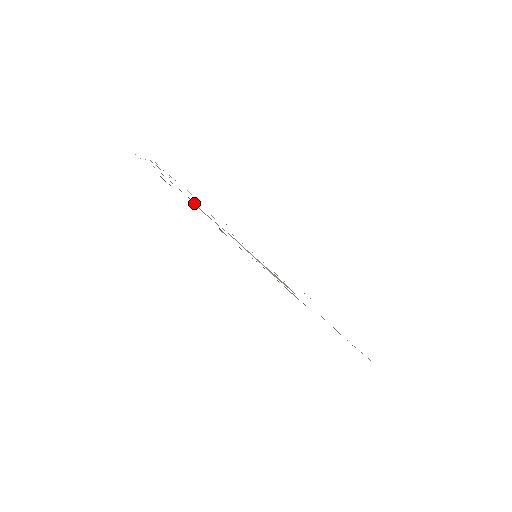
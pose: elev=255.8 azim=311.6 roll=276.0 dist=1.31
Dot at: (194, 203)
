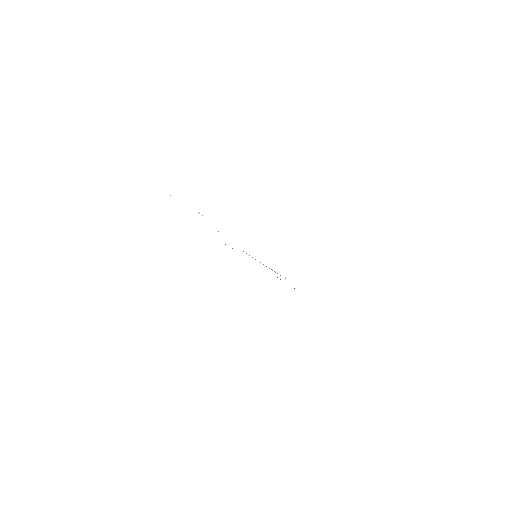
Dot at: occluded
